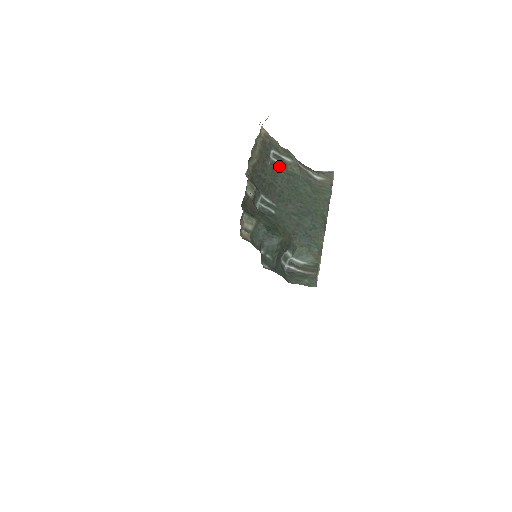
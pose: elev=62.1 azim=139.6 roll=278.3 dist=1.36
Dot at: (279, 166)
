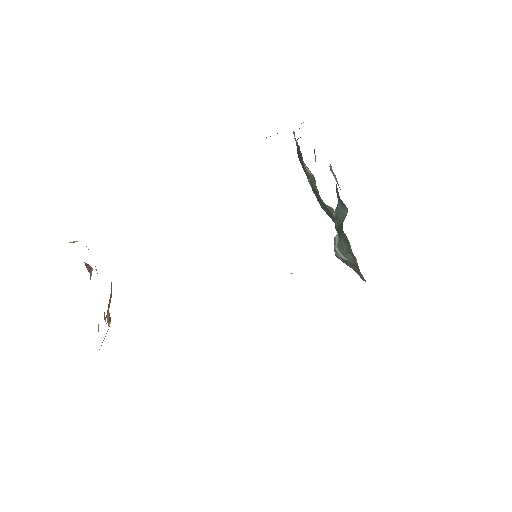
Dot at: occluded
